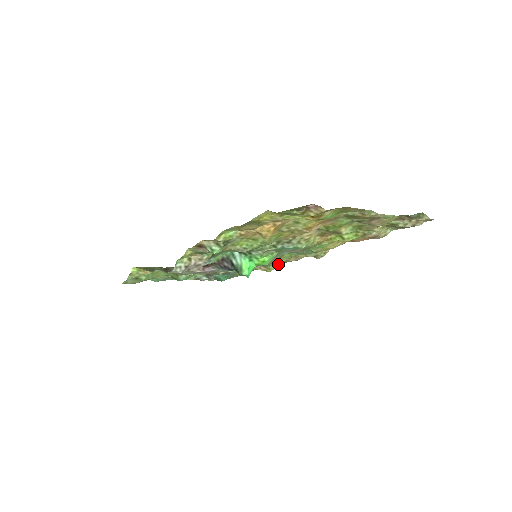
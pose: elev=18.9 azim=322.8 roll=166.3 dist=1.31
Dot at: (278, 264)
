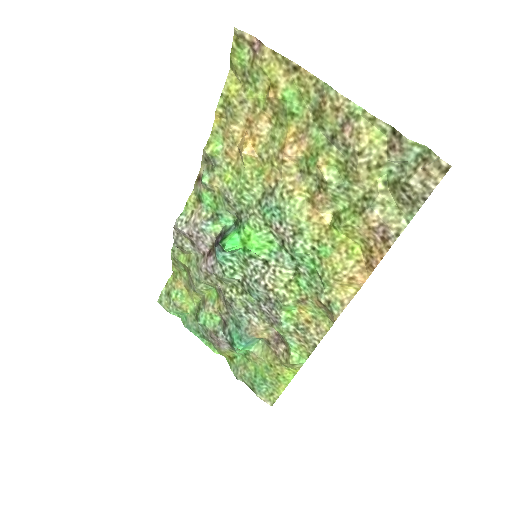
Dot at: (283, 302)
